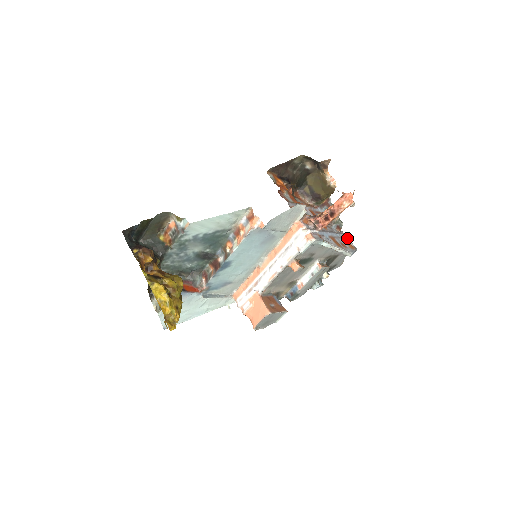
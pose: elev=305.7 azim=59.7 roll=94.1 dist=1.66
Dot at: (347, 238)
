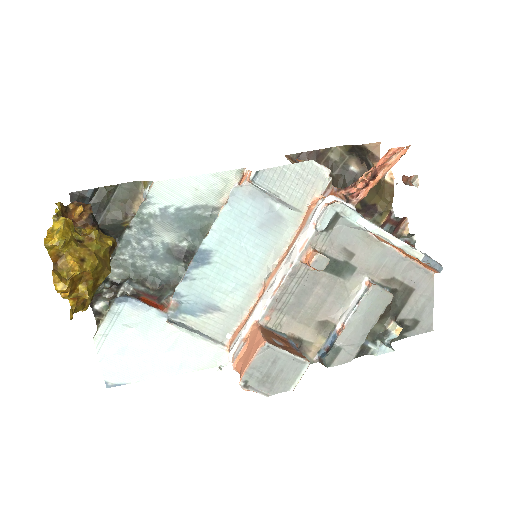
Dot at: occluded
